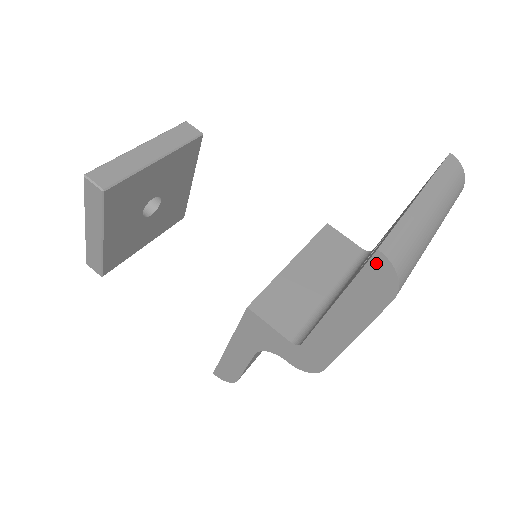
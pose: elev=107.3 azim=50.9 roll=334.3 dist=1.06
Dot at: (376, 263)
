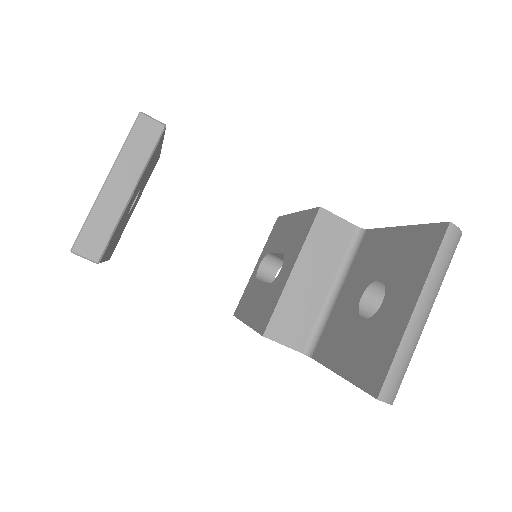
Dot at: (375, 397)
